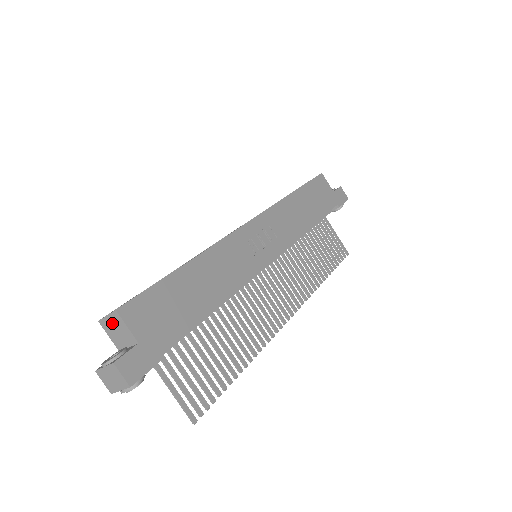
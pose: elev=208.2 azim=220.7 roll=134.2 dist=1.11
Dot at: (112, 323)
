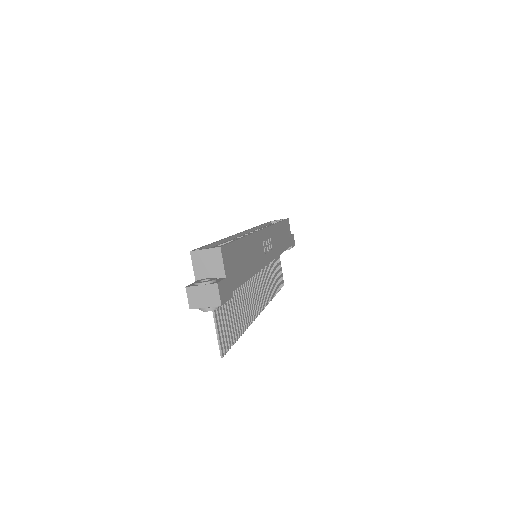
Dot at: (207, 256)
